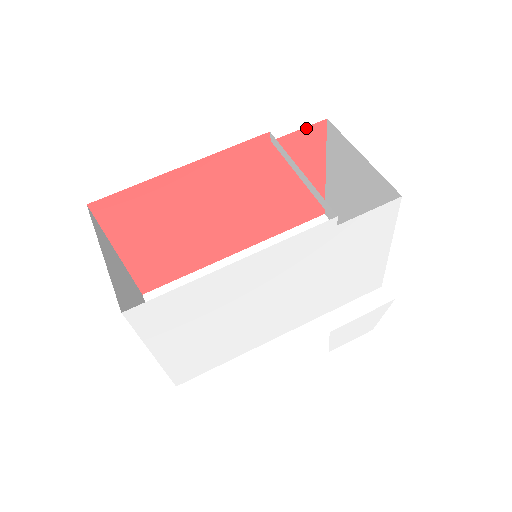
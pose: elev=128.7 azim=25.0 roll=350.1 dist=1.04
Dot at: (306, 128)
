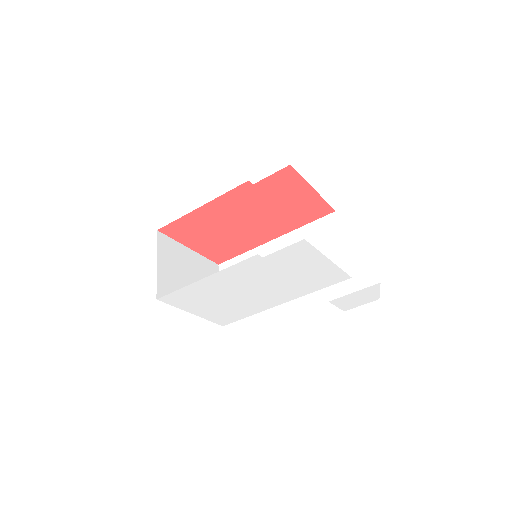
Dot at: (276, 173)
